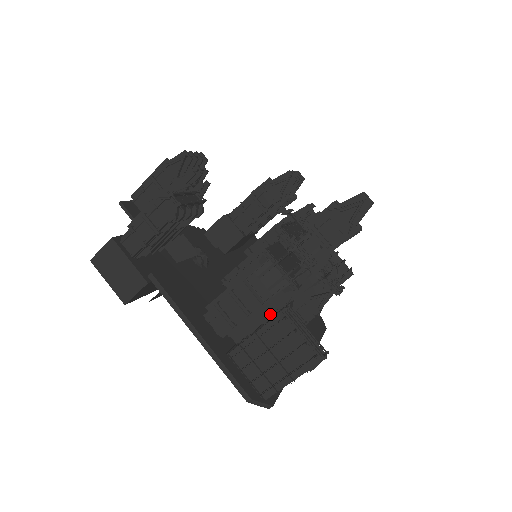
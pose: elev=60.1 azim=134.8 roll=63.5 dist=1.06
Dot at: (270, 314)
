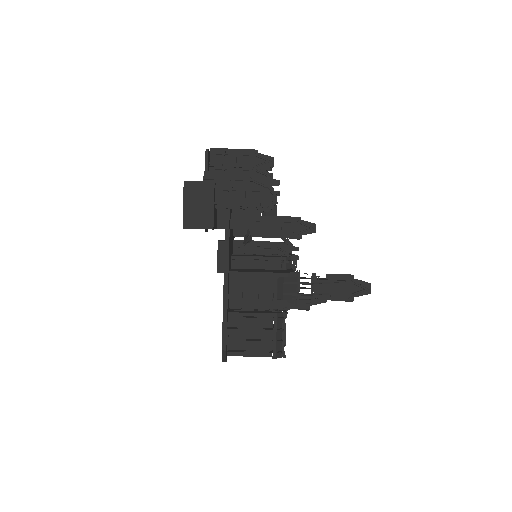
Dot at: (266, 307)
